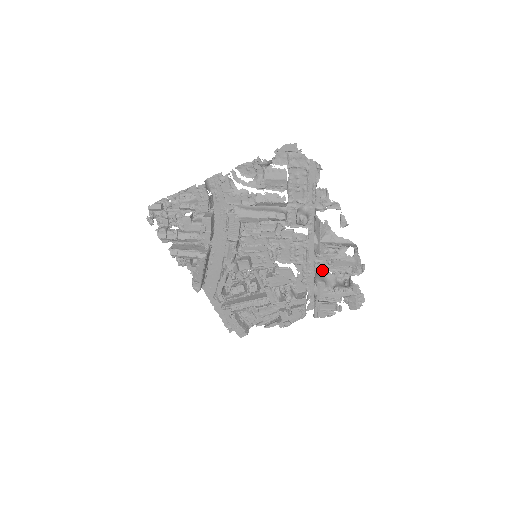
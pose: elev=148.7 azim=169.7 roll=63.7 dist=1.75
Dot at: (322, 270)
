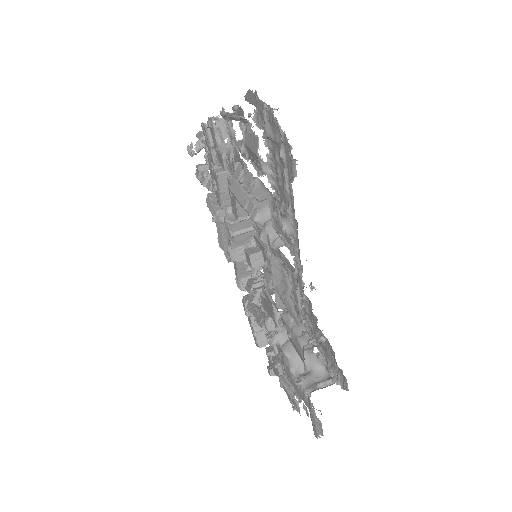
Dot at: (312, 336)
